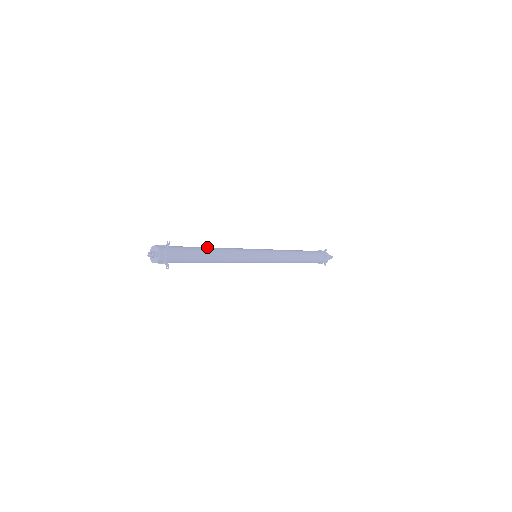
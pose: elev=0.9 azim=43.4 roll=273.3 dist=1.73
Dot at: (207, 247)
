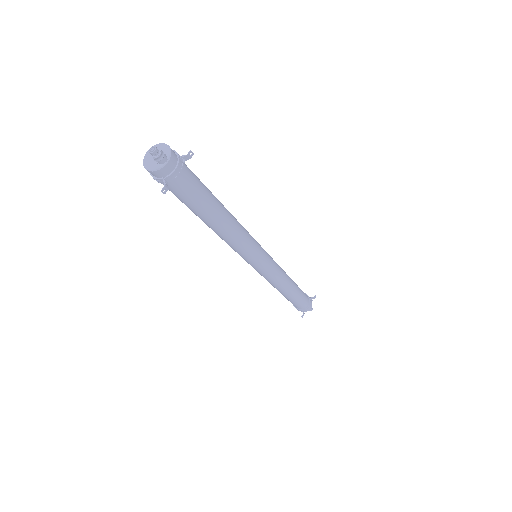
Dot at: occluded
